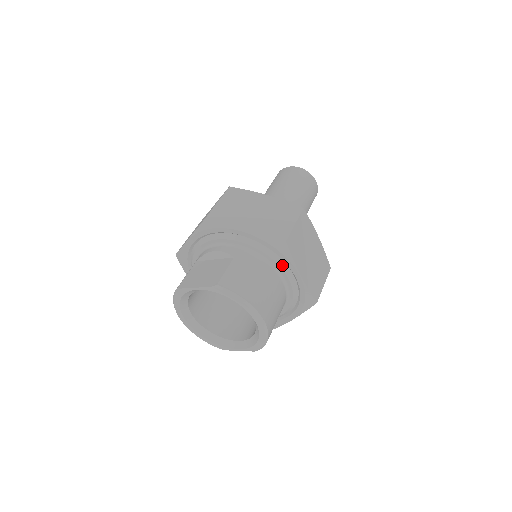
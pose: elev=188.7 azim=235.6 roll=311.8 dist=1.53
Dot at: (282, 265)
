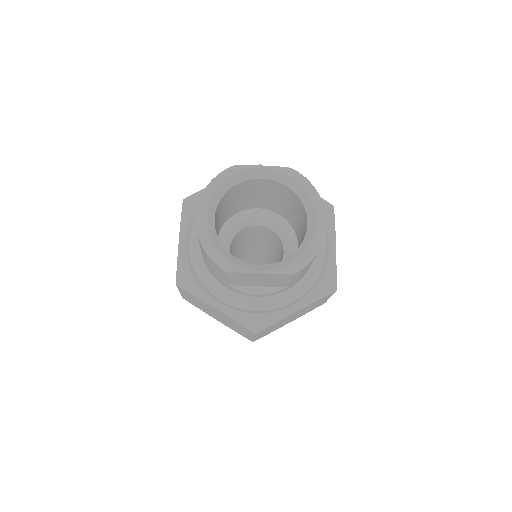
Dot at: occluded
